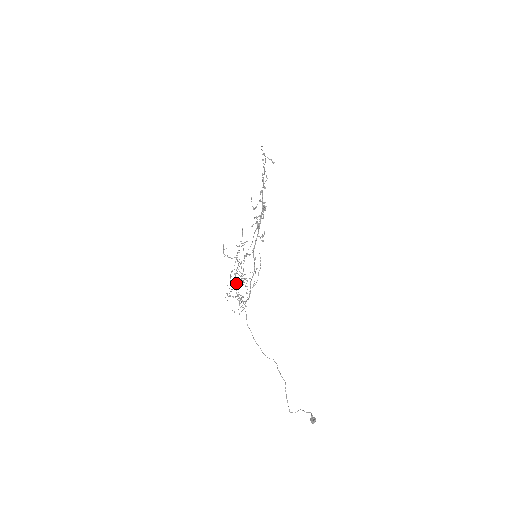
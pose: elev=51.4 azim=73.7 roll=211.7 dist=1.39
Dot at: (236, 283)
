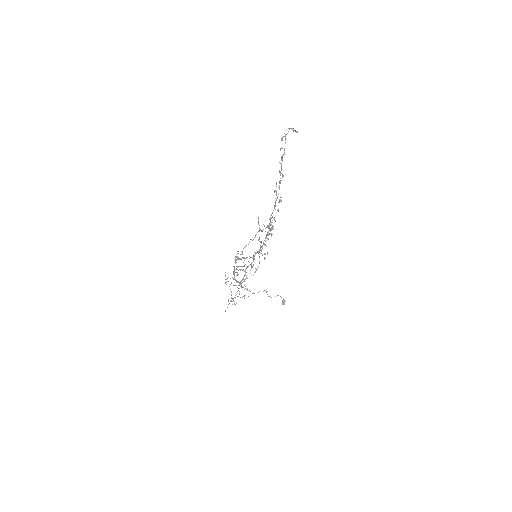
Dot at: (235, 279)
